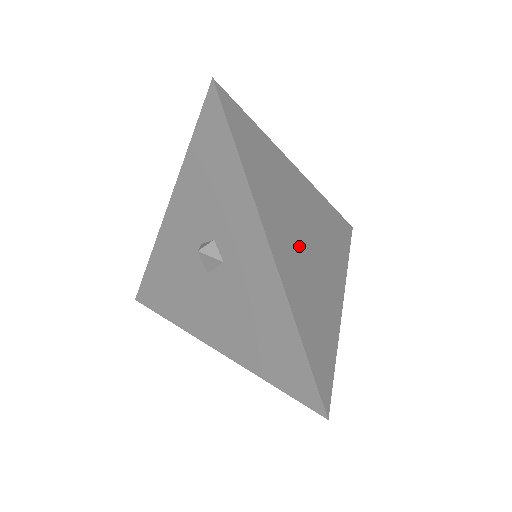
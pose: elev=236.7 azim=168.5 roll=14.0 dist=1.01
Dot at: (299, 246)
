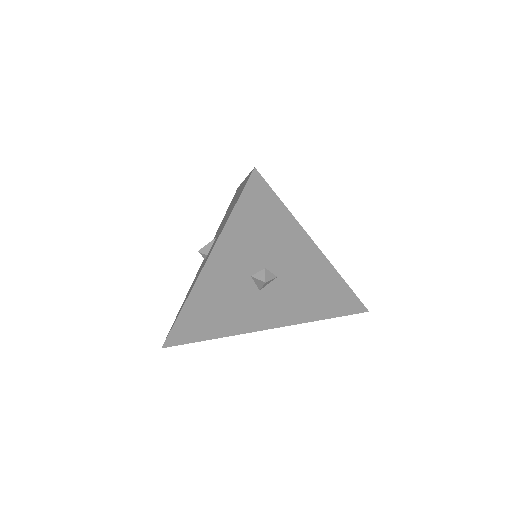
Dot at: occluded
